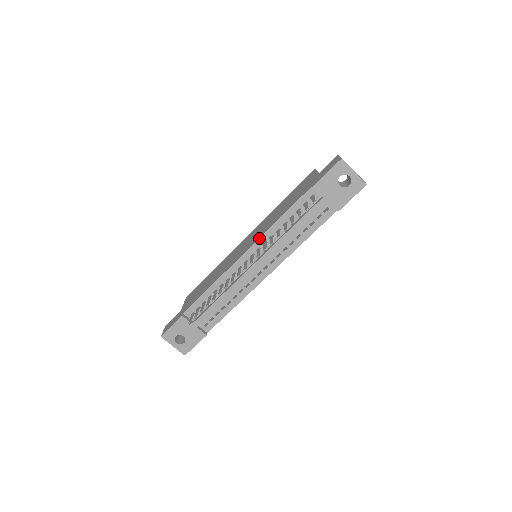
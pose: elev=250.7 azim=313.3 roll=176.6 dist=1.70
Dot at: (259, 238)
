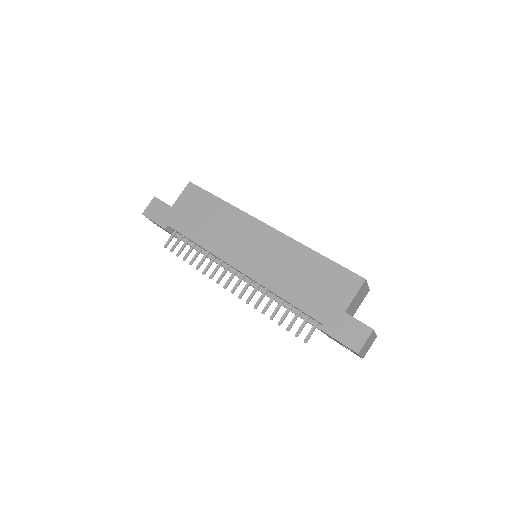
Dot at: (256, 282)
